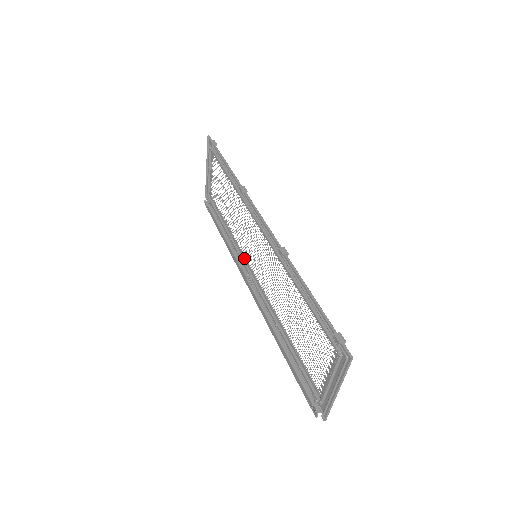
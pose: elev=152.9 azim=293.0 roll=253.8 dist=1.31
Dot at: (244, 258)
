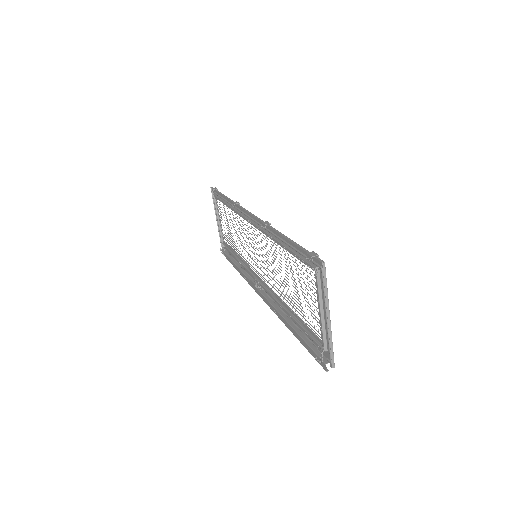
Dot at: (251, 270)
